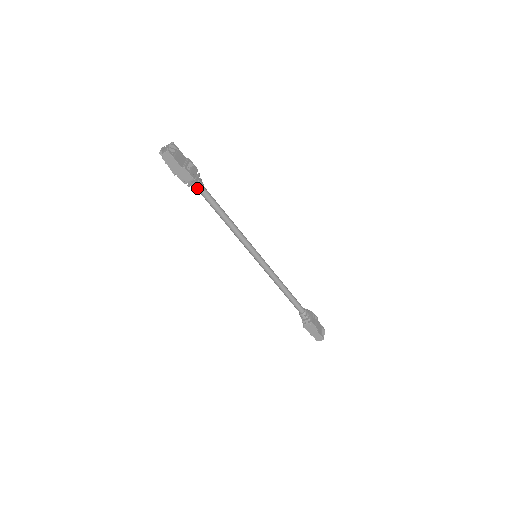
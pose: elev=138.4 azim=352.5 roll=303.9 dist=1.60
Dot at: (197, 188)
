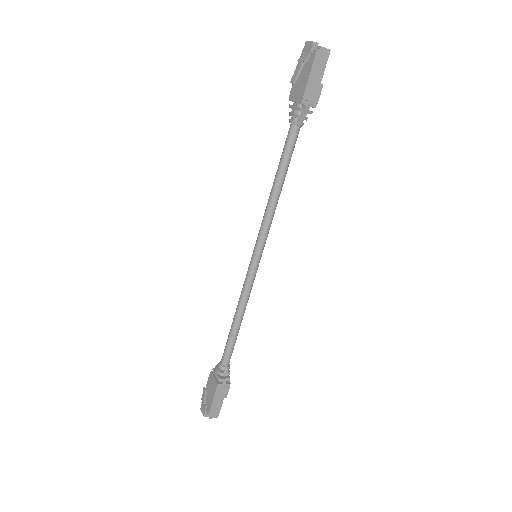
Dot at: (302, 121)
